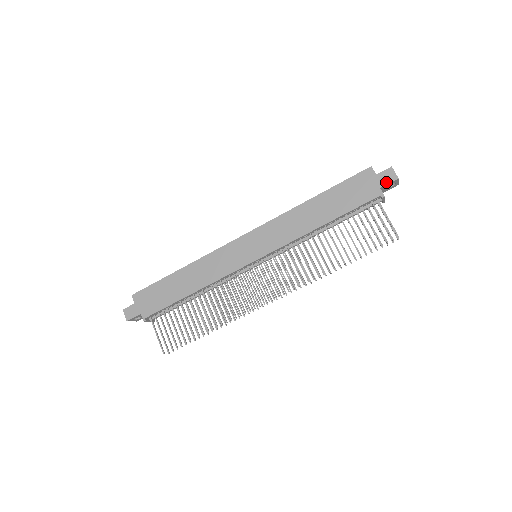
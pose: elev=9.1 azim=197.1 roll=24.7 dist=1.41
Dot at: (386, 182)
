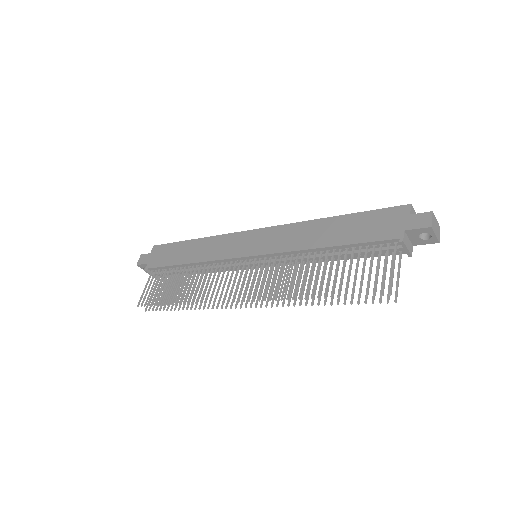
Dot at: (415, 226)
